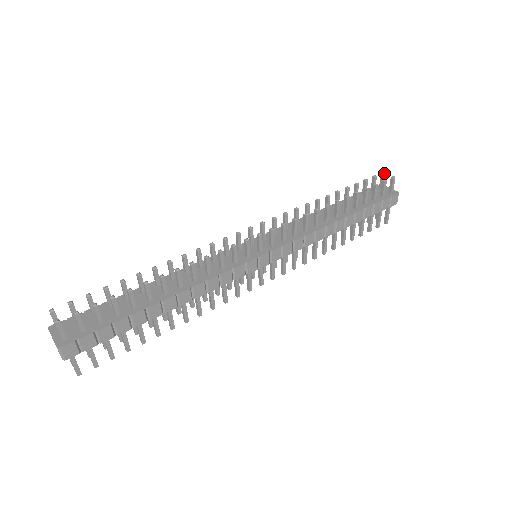
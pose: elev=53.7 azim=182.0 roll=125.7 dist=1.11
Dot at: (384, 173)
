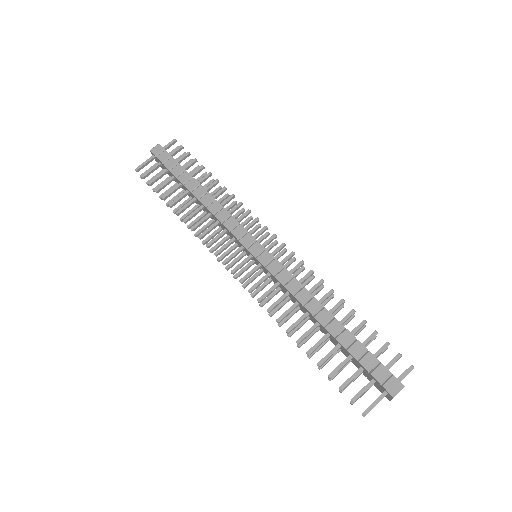
Dot at: occluded
